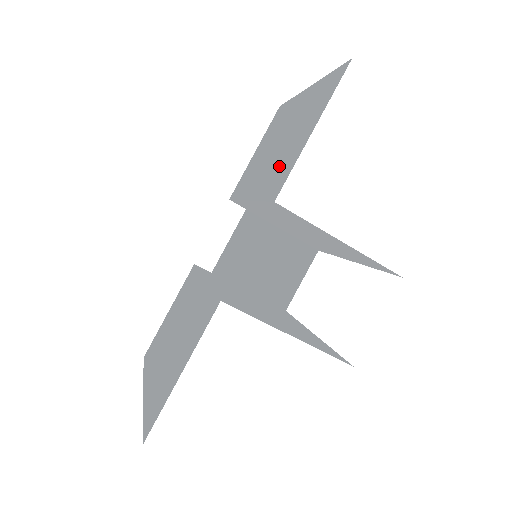
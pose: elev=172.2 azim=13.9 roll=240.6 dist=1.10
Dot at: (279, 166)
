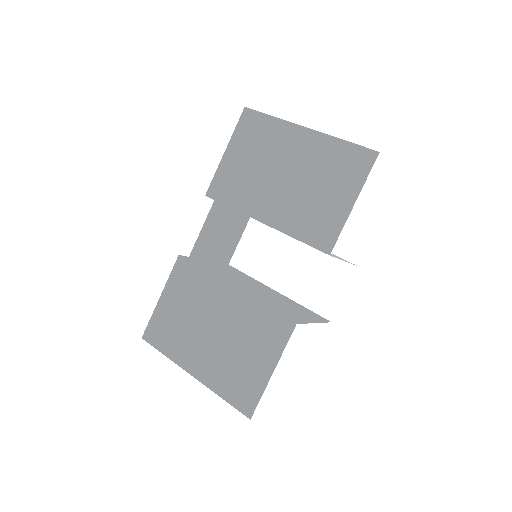
Dot at: (311, 214)
